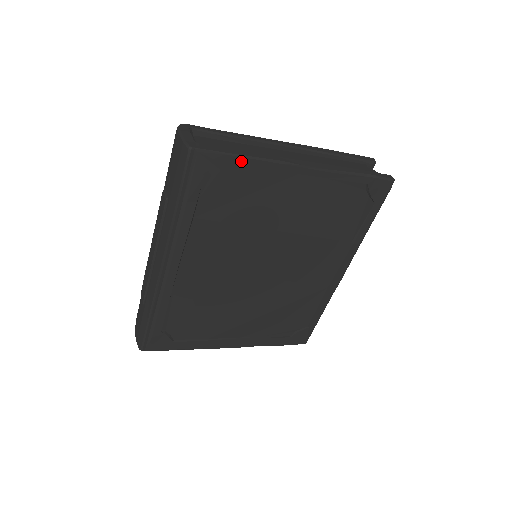
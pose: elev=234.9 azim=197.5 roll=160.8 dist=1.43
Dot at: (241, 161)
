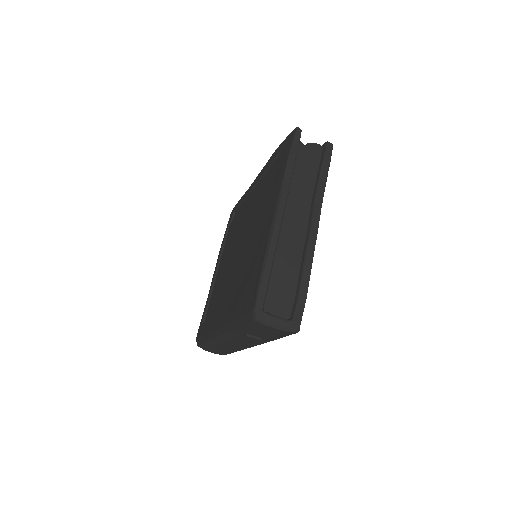
Dot at: (306, 287)
